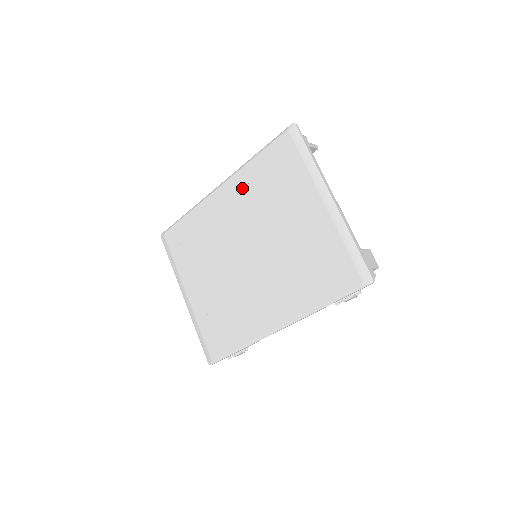
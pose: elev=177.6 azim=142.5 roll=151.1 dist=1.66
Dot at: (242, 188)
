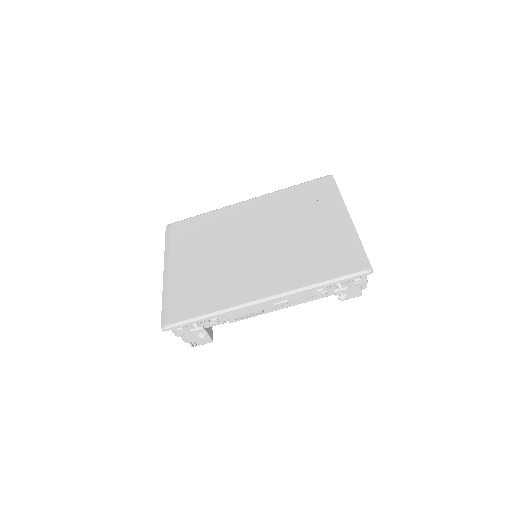
Dot at: (270, 202)
